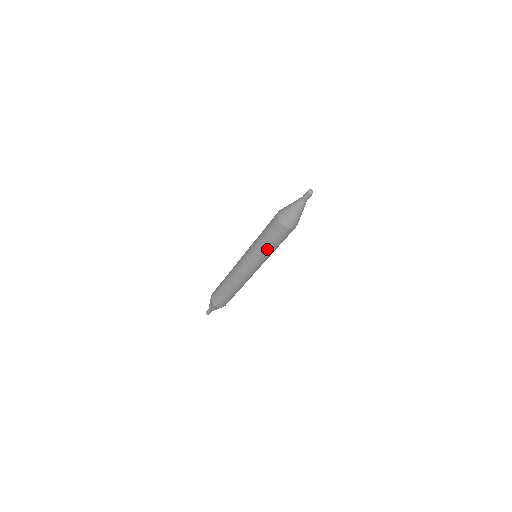
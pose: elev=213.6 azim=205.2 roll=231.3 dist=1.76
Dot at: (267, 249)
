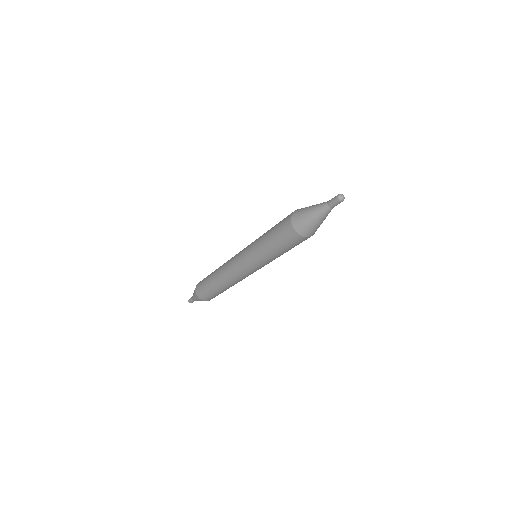
Dot at: (272, 255)
